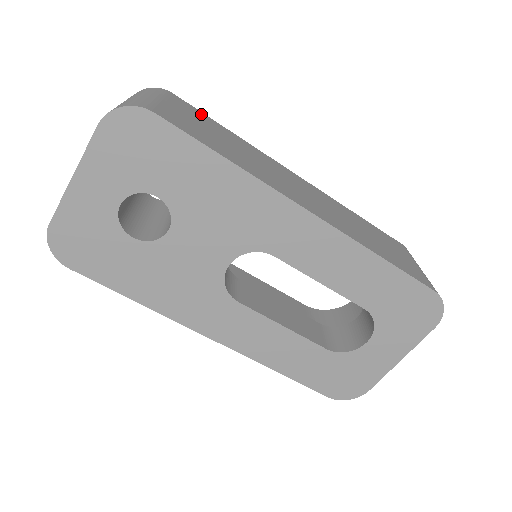
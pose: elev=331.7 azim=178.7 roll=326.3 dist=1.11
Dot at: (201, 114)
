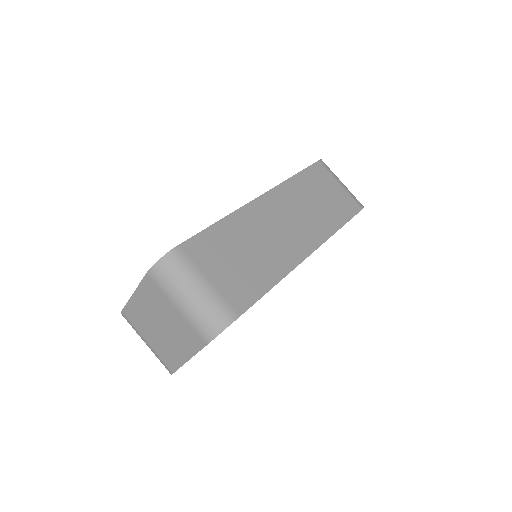
Dot at: (205, 239)
